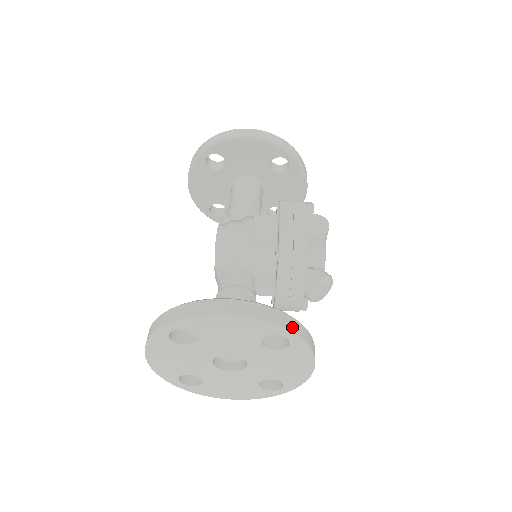
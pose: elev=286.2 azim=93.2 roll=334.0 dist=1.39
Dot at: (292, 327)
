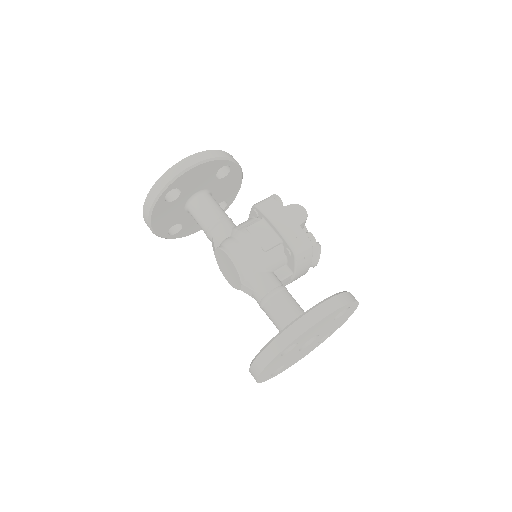
Dot at: (351, 299)
